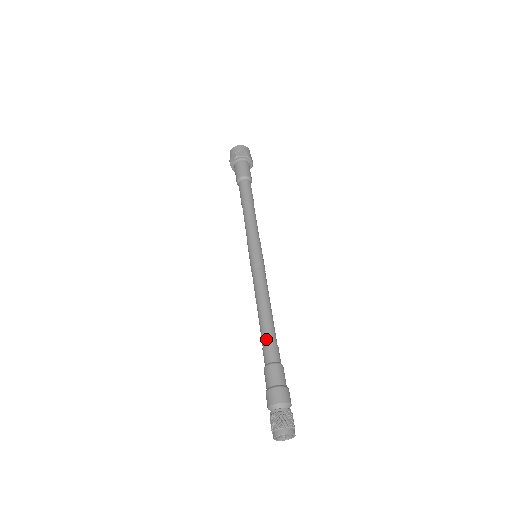
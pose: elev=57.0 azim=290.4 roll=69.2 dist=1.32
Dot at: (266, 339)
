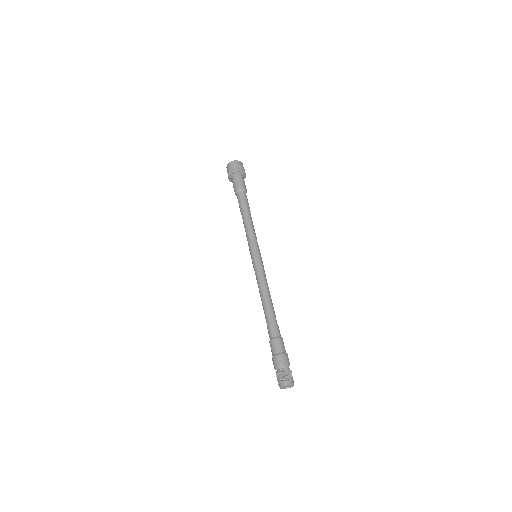
Dot at: (266, 322)
